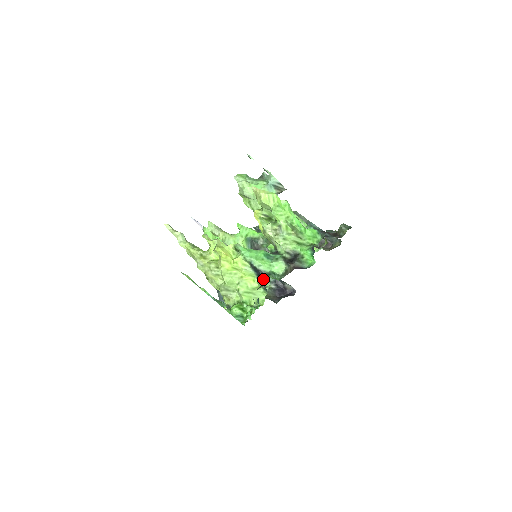
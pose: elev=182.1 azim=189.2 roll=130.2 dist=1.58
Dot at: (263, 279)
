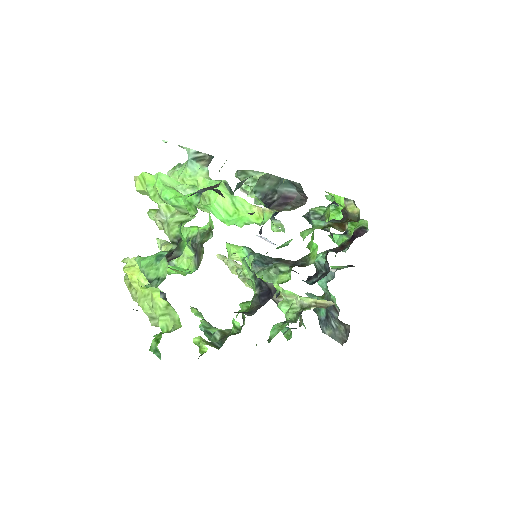
Dot at: occluded
